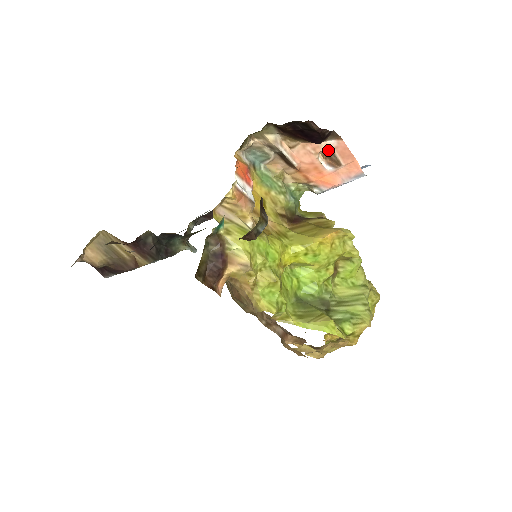
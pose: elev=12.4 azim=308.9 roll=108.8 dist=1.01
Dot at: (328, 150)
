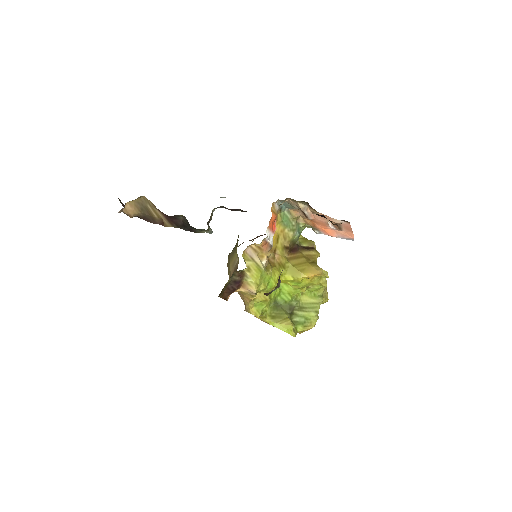
Dot at: (337, 222)
